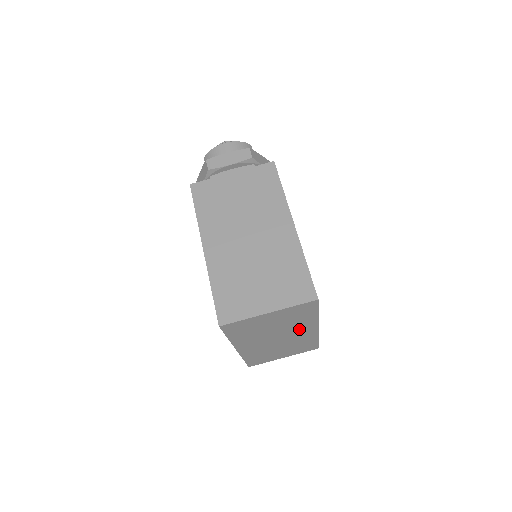
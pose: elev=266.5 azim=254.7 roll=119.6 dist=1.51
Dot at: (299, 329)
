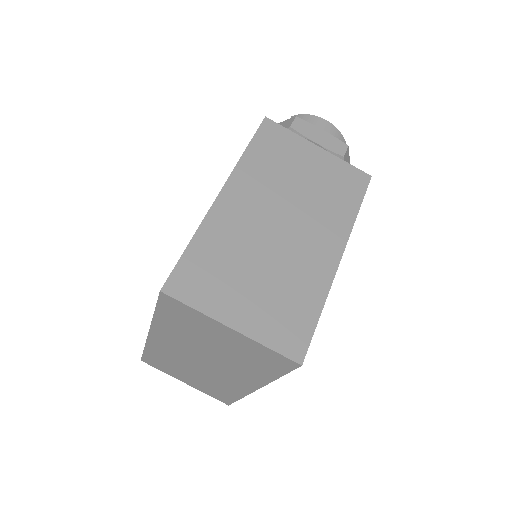
Dot at: (237, 373)
